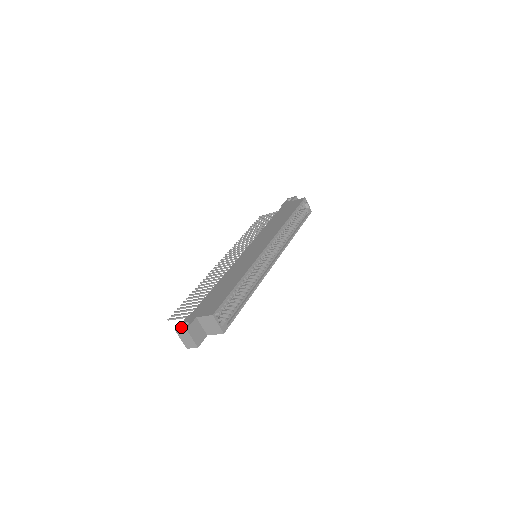
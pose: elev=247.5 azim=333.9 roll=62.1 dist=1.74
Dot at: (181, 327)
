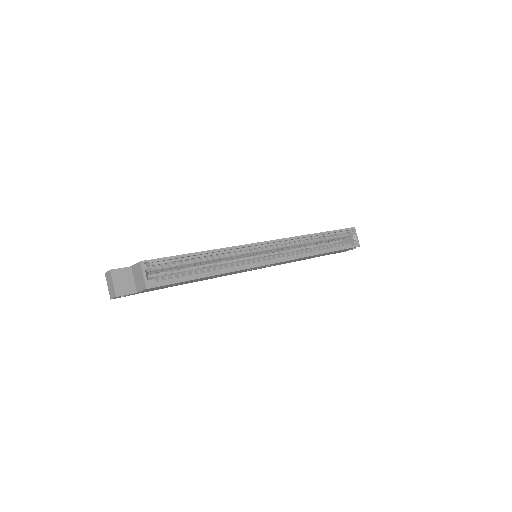
Dot at: occluded
